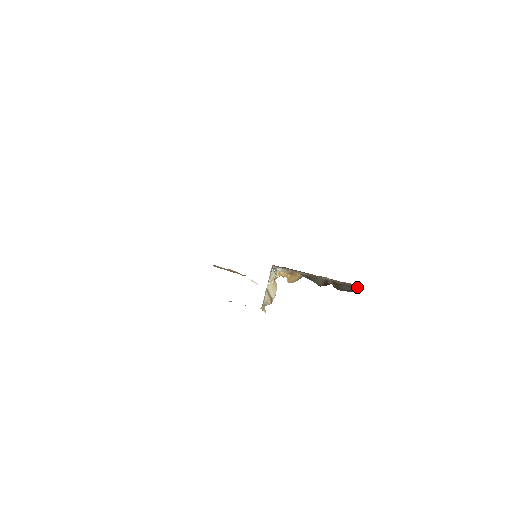
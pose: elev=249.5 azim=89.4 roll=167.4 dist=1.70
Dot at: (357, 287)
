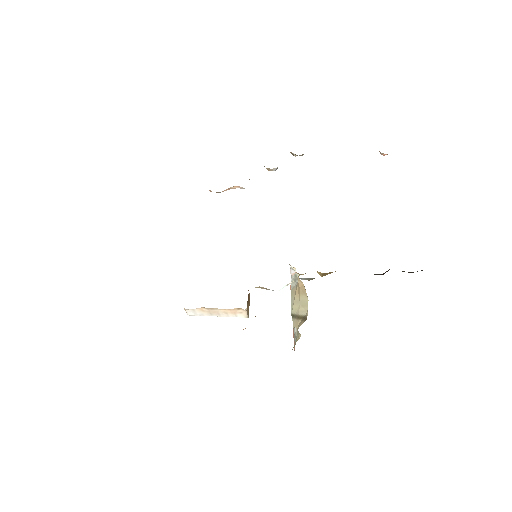
Dot at: occluded
